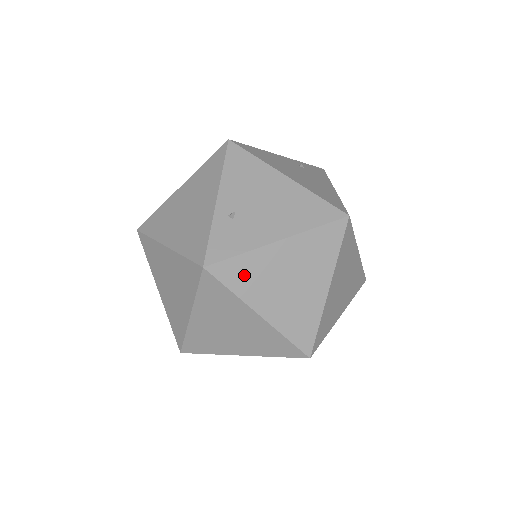
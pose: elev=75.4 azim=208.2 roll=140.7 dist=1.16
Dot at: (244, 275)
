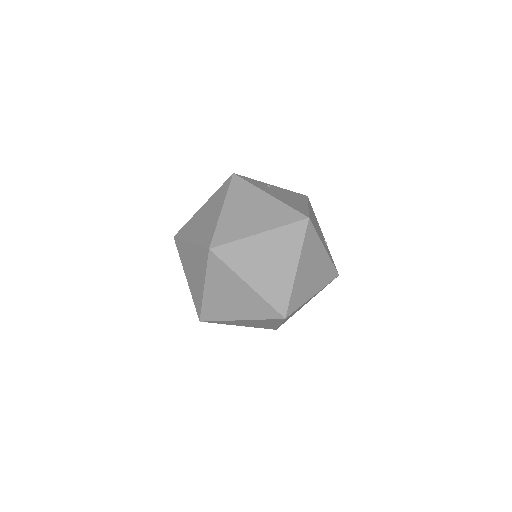
Dot at: (240, 190)
